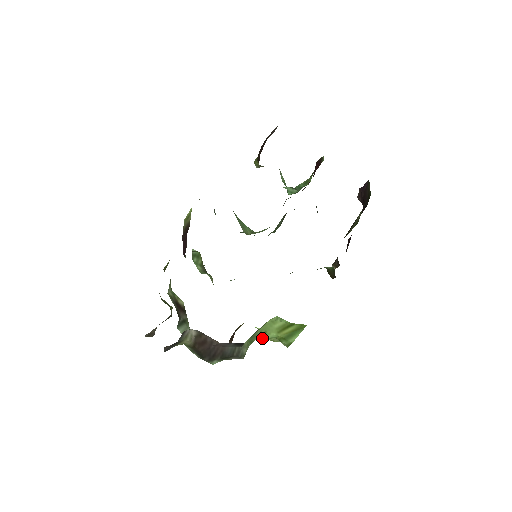
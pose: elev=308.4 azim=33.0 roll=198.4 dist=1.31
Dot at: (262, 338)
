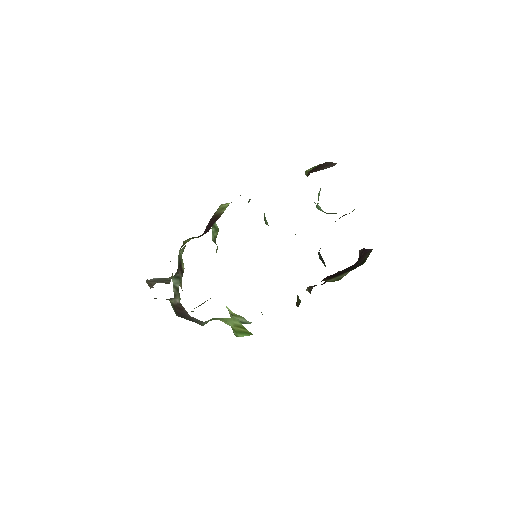
Dot at: (222, 321)
